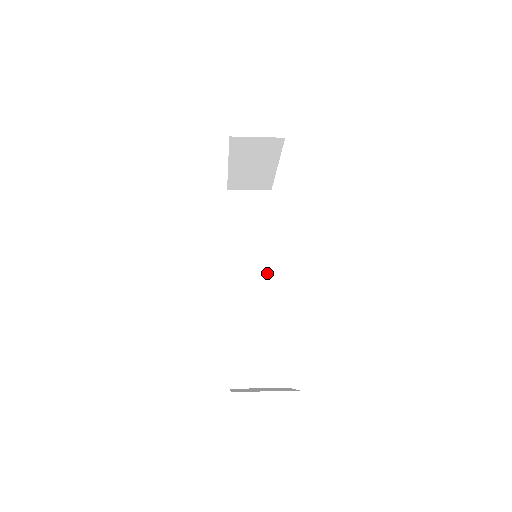
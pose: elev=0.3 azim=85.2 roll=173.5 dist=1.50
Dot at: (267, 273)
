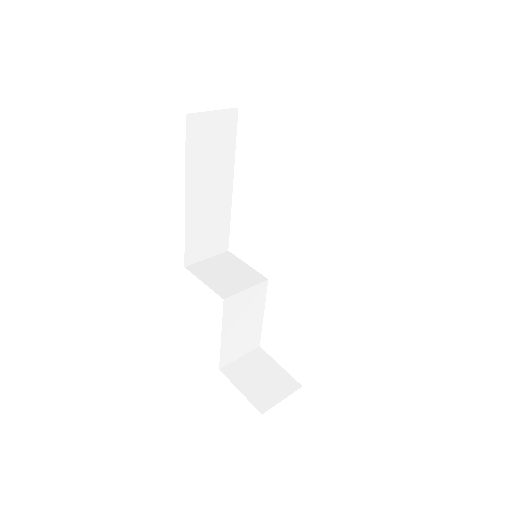
Dot at: (224, 218)
